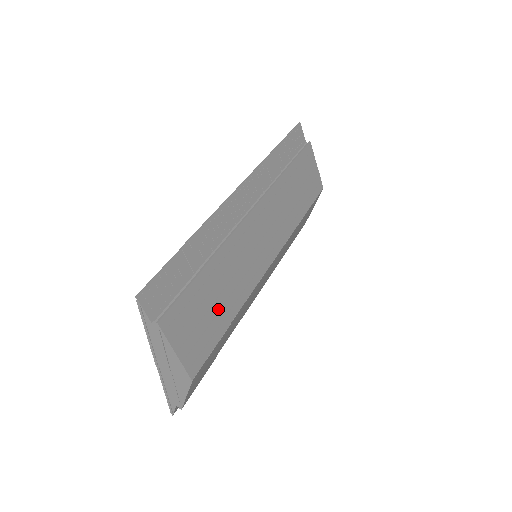
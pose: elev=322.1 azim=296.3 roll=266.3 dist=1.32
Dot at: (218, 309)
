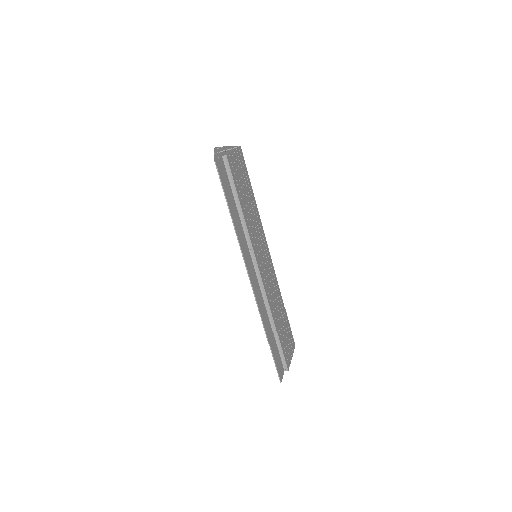
Dot at: (283, 320)
